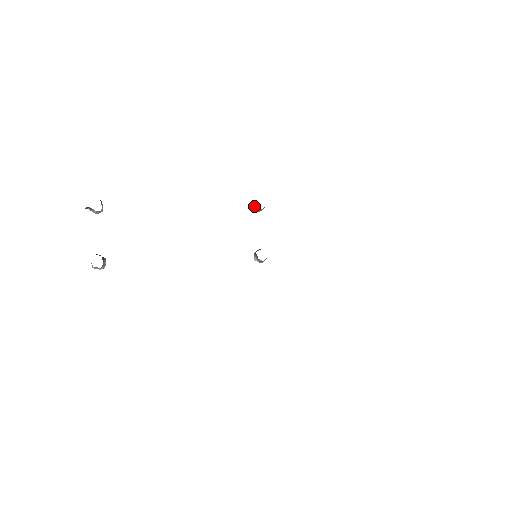
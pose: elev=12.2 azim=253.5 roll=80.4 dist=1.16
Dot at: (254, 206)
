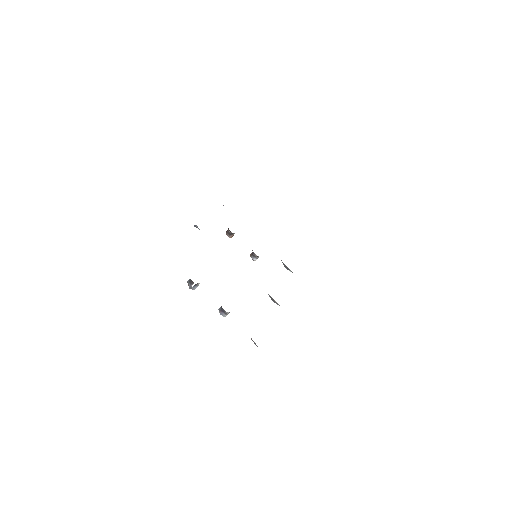
Dot at: (232, 233)
